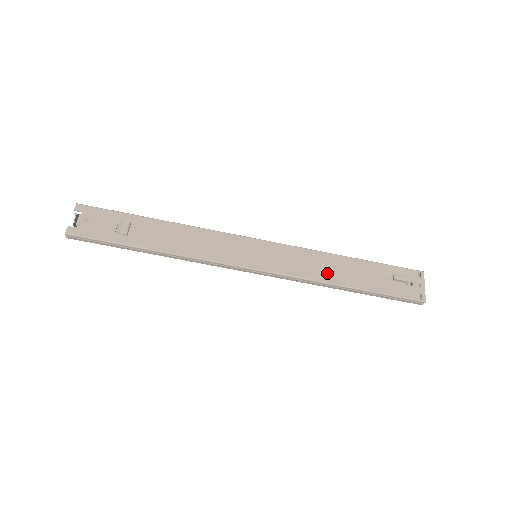
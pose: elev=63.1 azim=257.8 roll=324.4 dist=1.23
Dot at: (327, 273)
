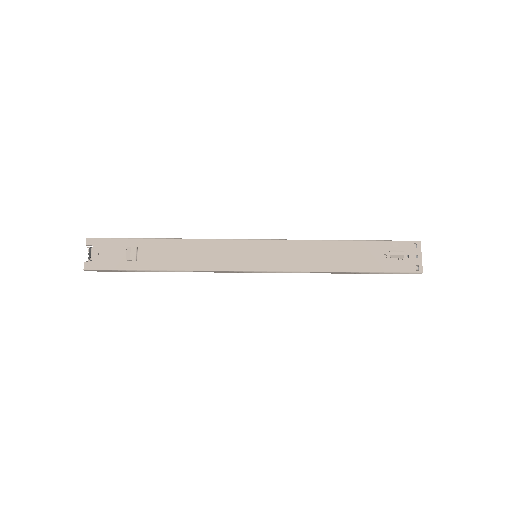
Dot at: (324, 261)
